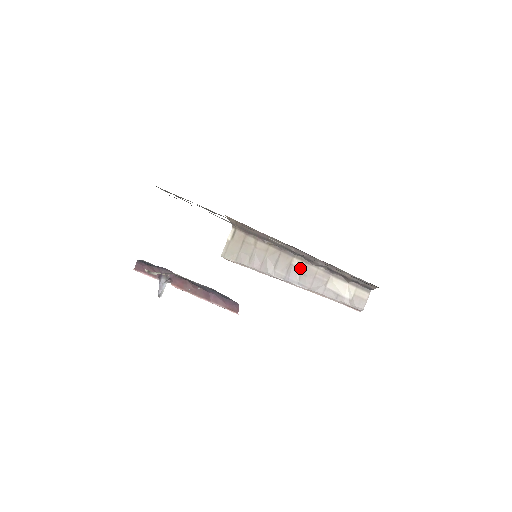
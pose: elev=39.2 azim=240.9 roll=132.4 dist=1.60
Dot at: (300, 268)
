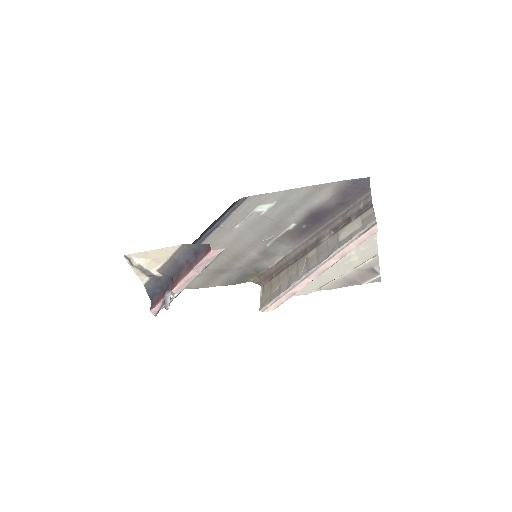
Dot at: (315, 254)
